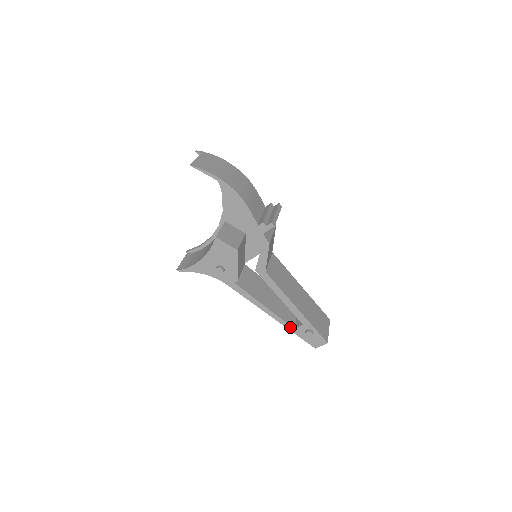
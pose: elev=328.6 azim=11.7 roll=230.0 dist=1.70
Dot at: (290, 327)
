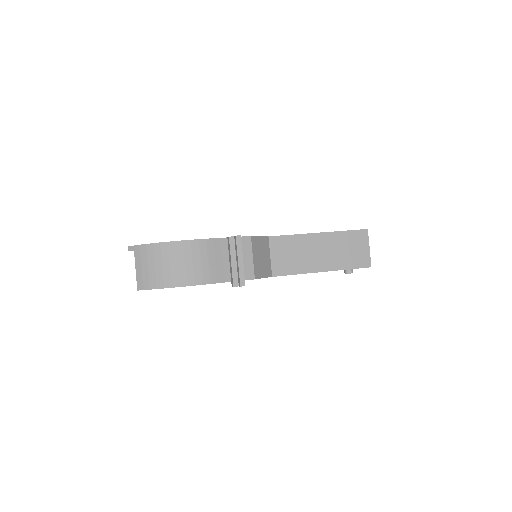
Dot at: occluded
